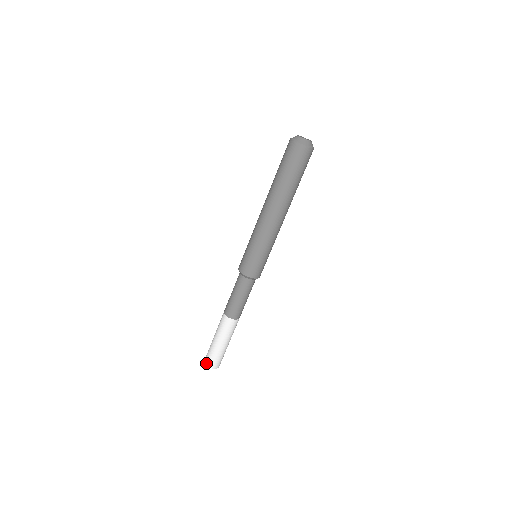
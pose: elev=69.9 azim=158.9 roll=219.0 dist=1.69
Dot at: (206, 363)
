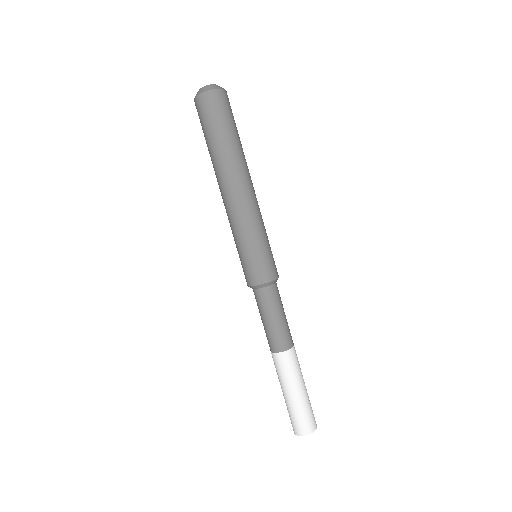
Dot at: (293, 429)
